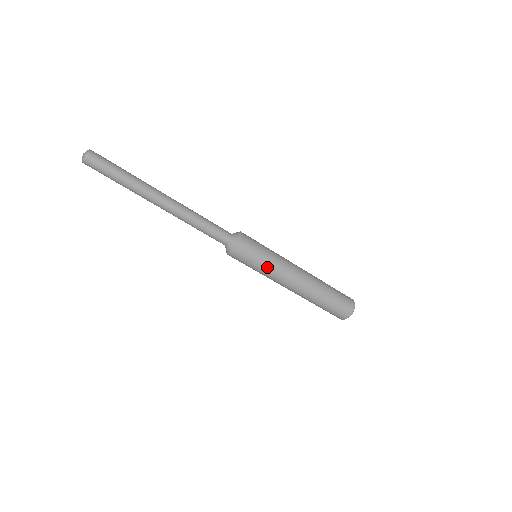
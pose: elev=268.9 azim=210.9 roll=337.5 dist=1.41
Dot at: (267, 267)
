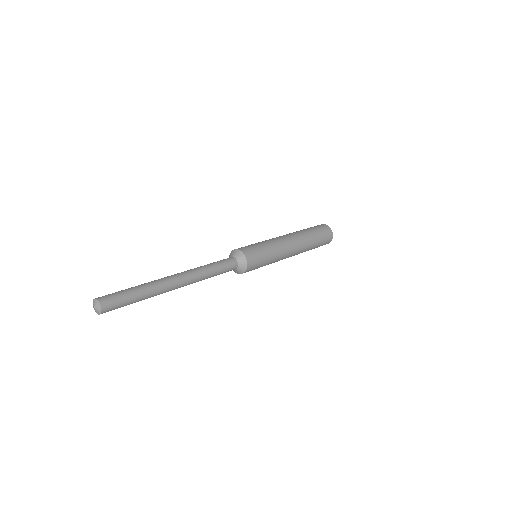
Dot at: (272, 253)
